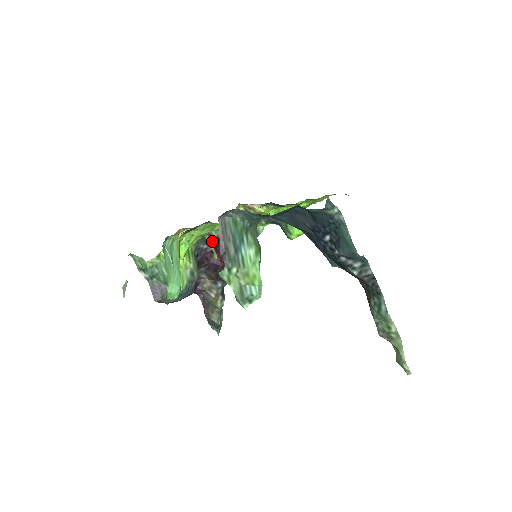
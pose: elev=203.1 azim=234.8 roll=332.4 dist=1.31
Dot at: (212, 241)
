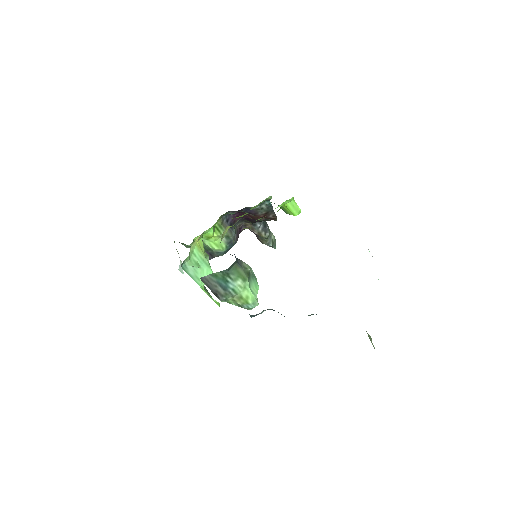
Dot at: (233, 211)
